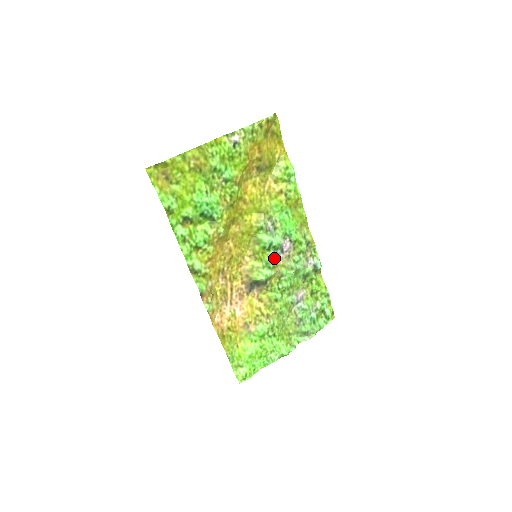
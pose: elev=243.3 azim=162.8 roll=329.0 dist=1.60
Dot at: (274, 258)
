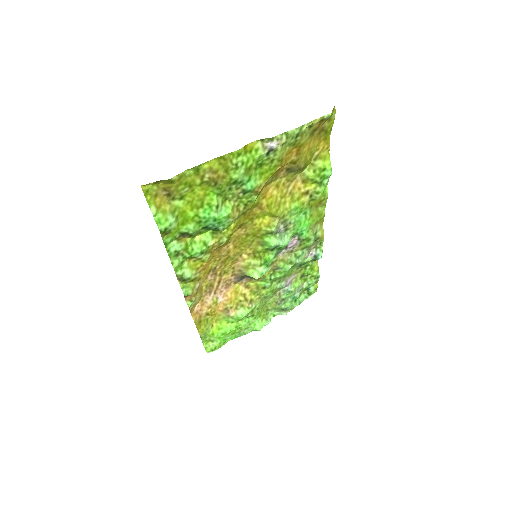
Dot at: (275, 255)
